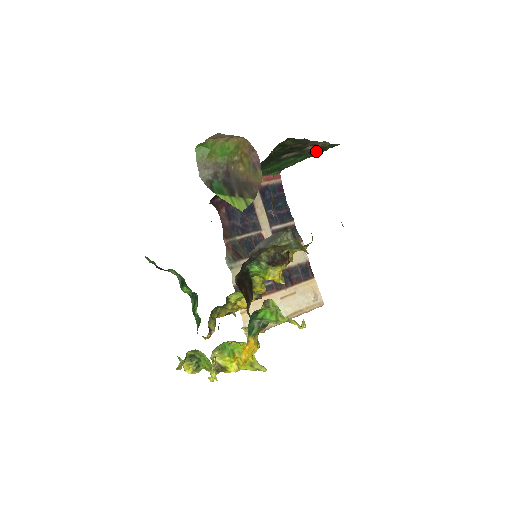
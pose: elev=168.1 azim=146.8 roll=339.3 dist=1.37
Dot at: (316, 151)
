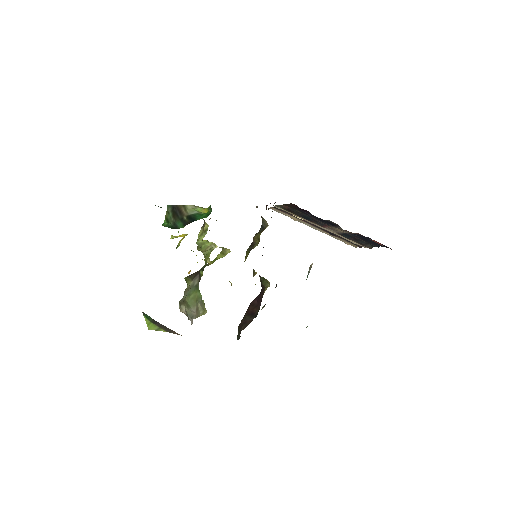
Dot at: occluded
